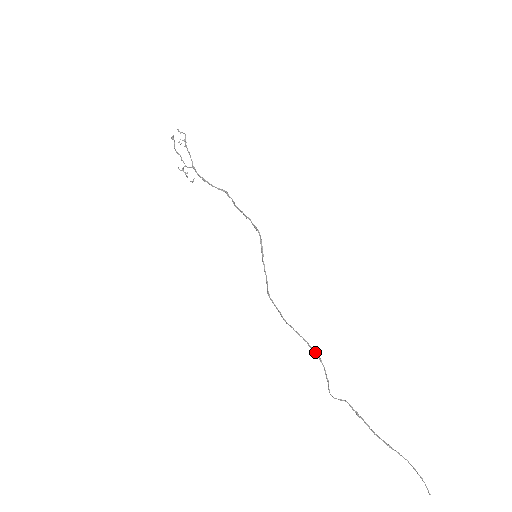
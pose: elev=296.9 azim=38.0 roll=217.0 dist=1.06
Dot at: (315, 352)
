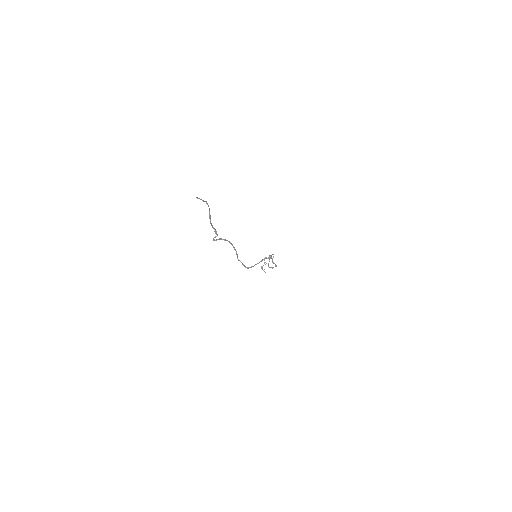
Dot at: (233, 246)
